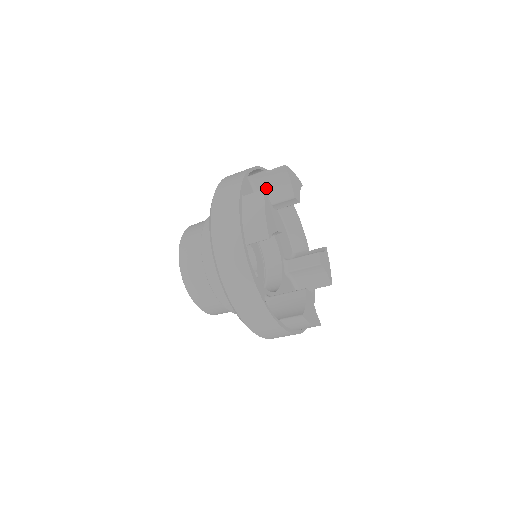
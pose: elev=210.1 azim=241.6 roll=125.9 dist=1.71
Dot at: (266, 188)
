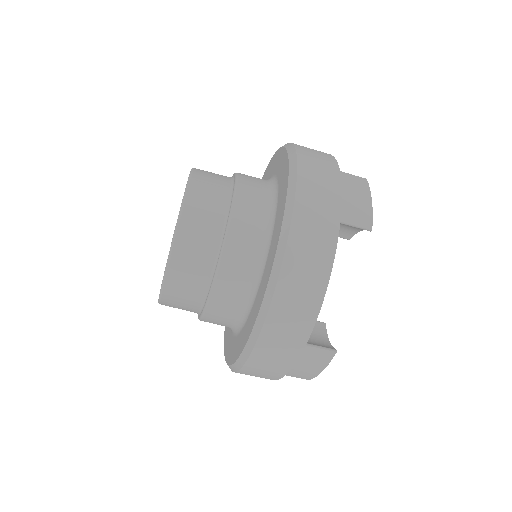
Dot at: occluded
